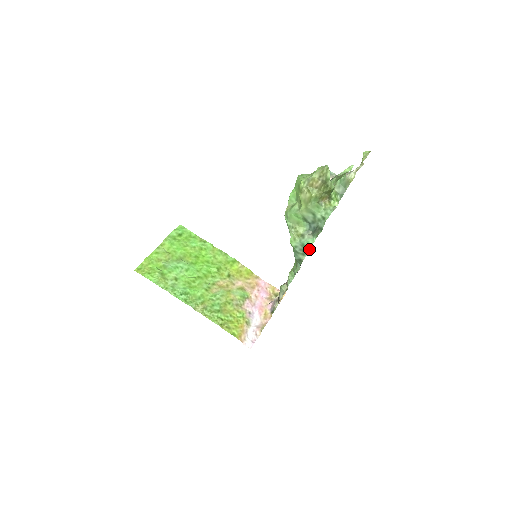
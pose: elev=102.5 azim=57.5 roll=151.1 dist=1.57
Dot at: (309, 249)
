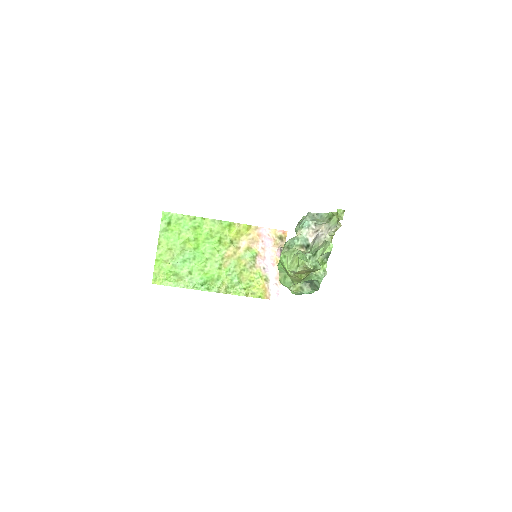
Dot at: occluded
